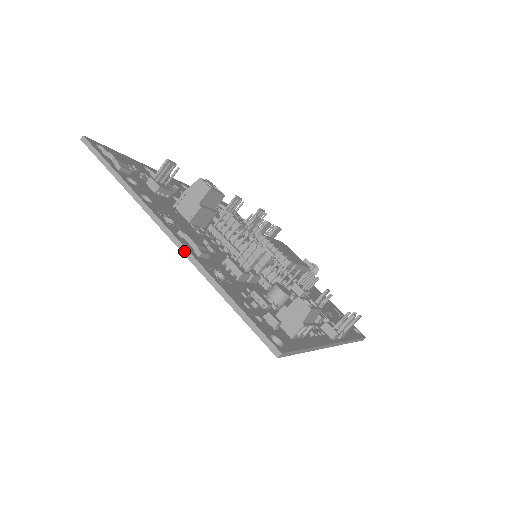
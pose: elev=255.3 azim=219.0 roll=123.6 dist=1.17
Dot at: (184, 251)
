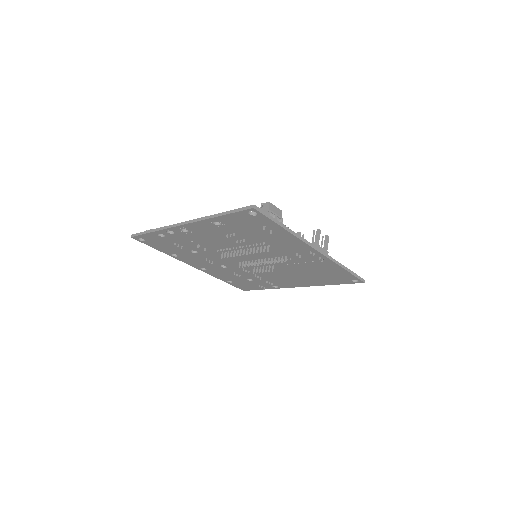
Dot at: (195, 221)
